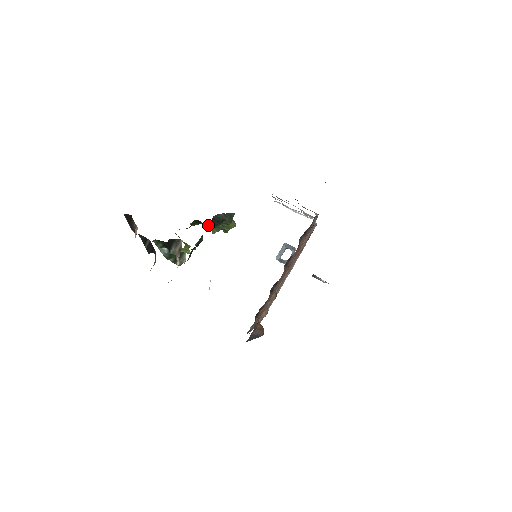
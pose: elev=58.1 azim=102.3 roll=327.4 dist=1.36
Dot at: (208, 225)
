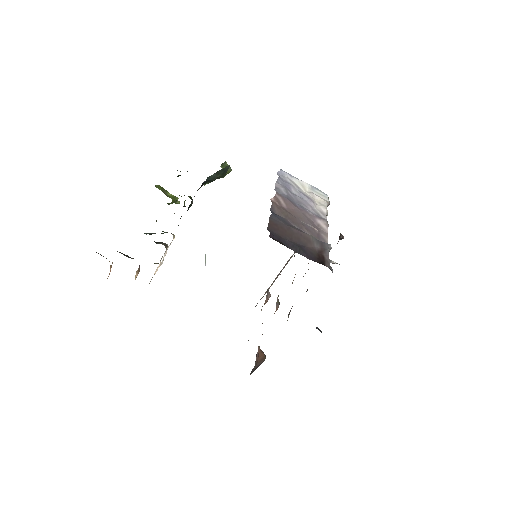
Dot at: (197, 190)
